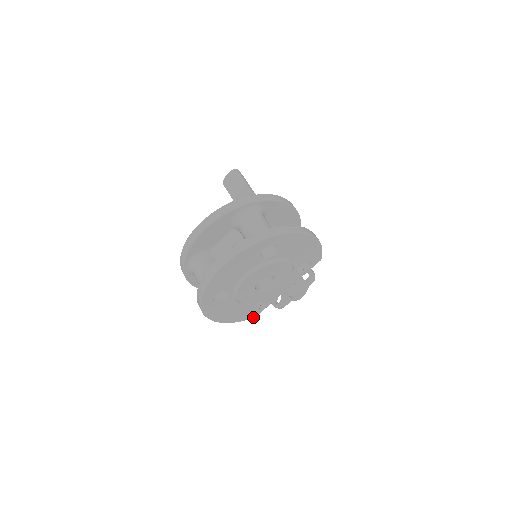
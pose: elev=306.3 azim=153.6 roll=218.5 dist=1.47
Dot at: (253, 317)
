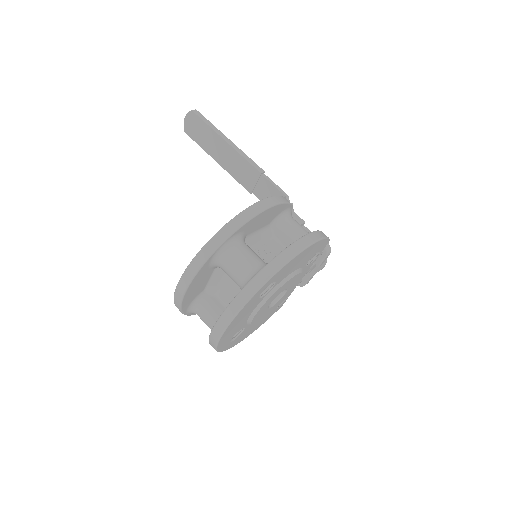
Dot at: (280, 307)
